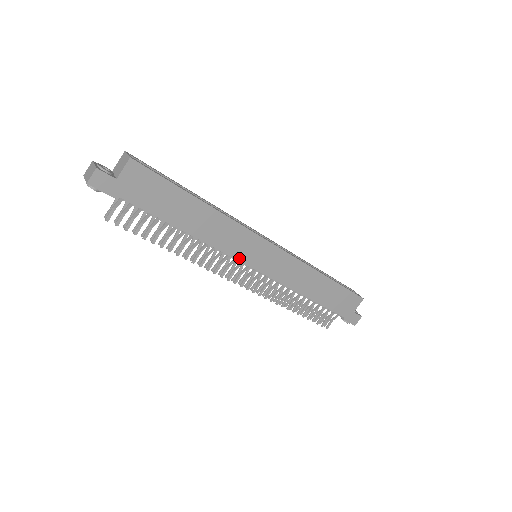
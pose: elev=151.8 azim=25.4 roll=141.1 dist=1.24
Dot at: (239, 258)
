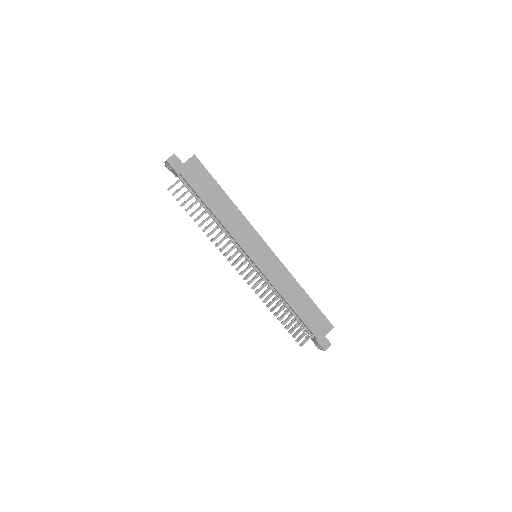
Dot at: (244, 248)
